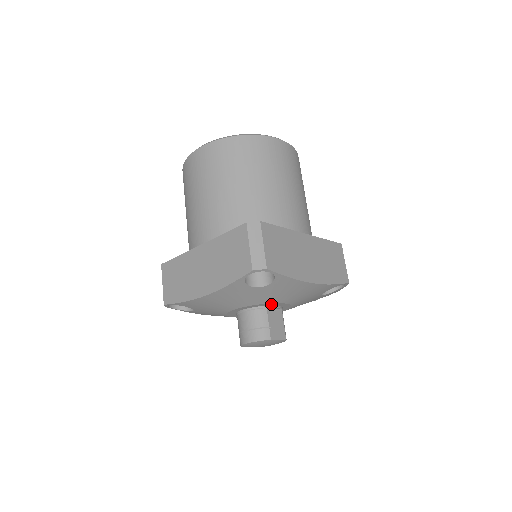
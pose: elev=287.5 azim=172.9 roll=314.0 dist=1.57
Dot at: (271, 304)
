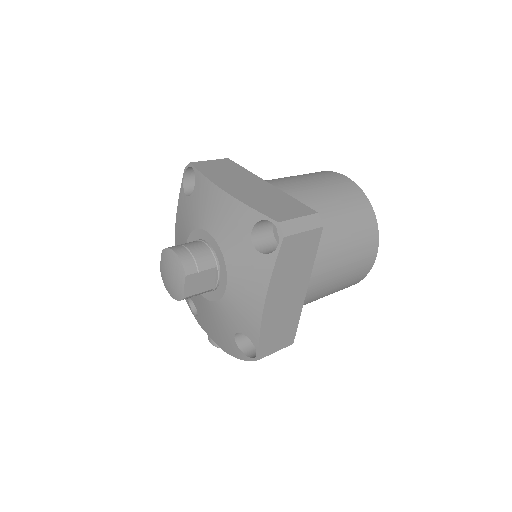
Dot at: (223, 270)
